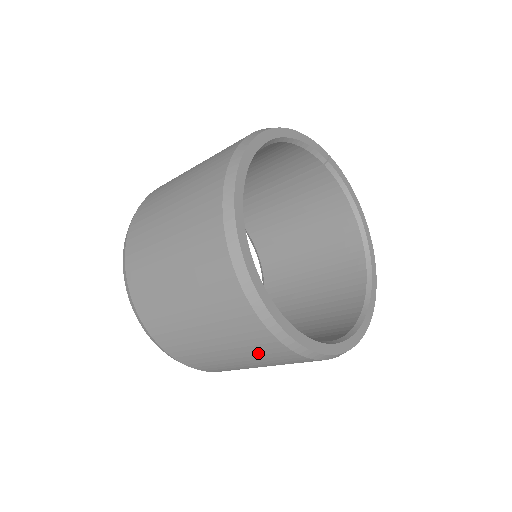
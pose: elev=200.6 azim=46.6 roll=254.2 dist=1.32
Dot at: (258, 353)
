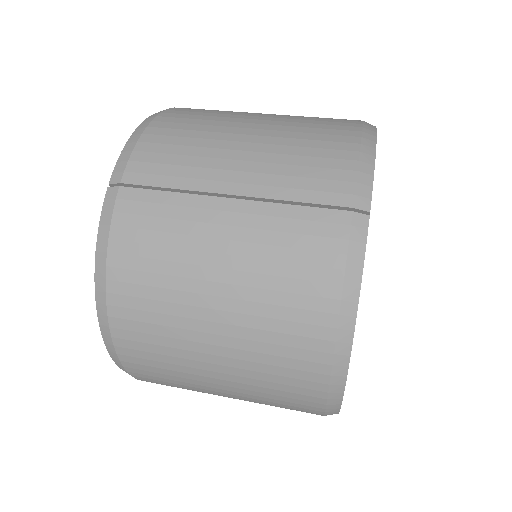
Dot at: occluded
